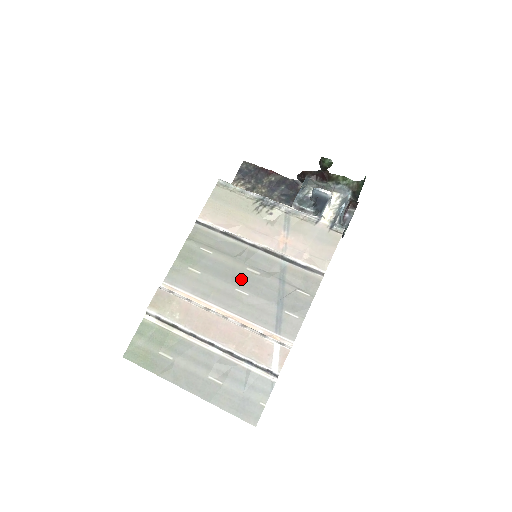
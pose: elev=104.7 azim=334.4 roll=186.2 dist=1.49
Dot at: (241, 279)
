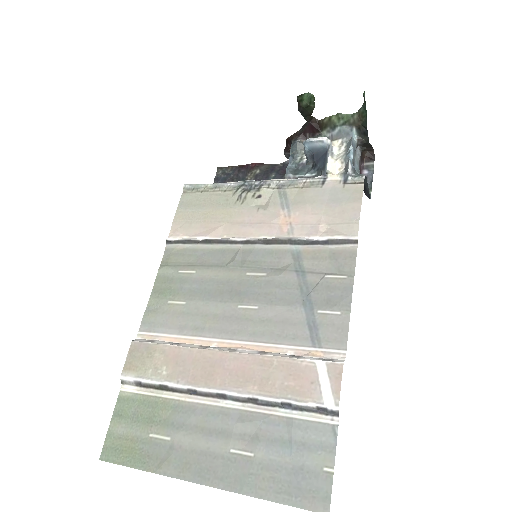
Dot at: (242, 290)
